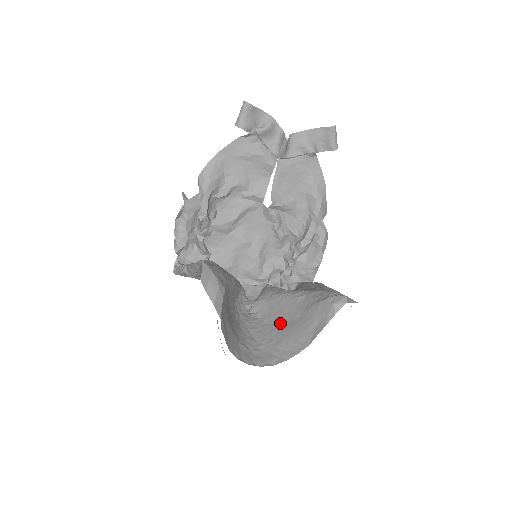
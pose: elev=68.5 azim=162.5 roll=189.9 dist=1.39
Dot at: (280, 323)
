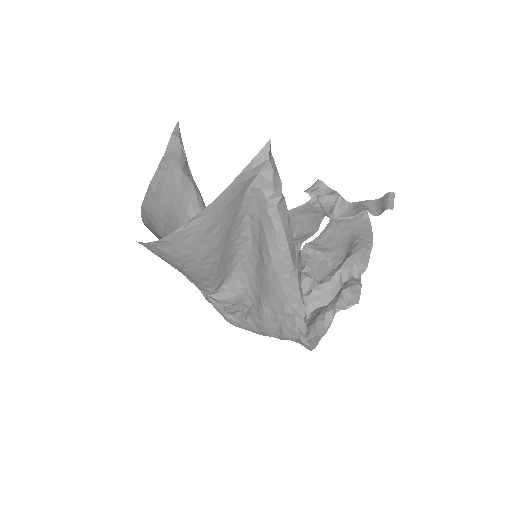
Dot at: occluded
